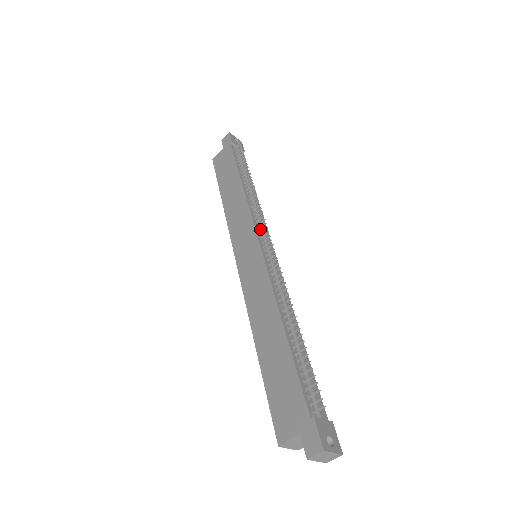
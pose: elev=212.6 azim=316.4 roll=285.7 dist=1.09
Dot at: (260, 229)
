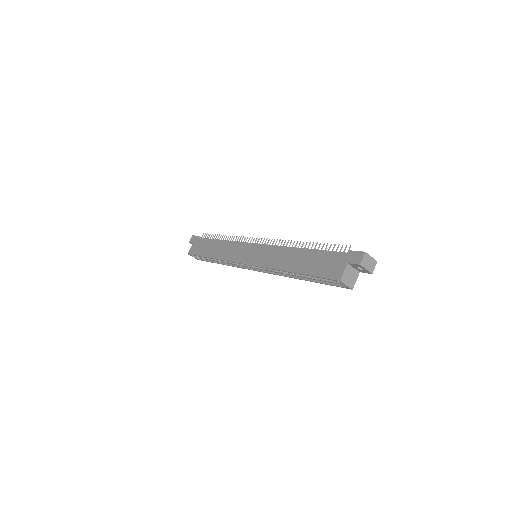
Dot at: occluded
